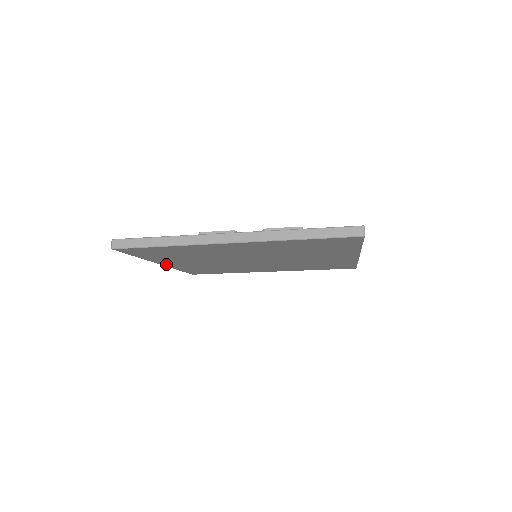
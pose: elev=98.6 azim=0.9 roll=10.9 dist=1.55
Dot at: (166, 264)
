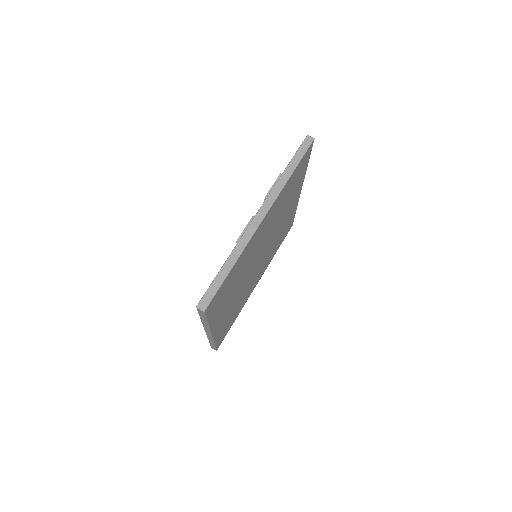
Dot at: (214, 330)
